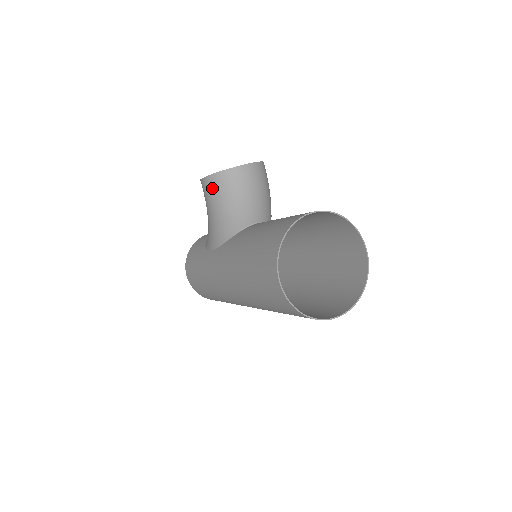
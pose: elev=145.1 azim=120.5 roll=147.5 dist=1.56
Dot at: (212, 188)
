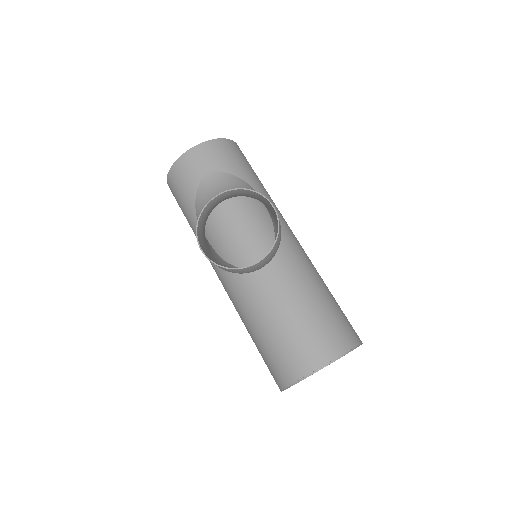
Dot at: occluded
